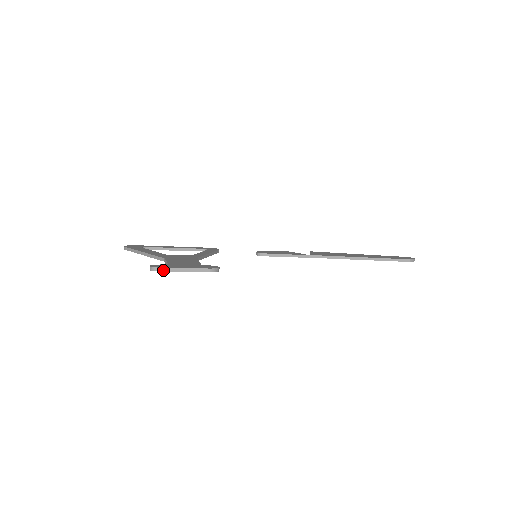
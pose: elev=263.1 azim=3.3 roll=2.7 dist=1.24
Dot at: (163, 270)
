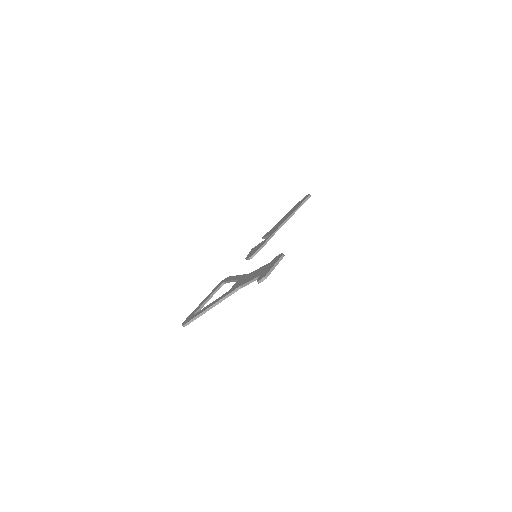
Dot at: (268, 275)
